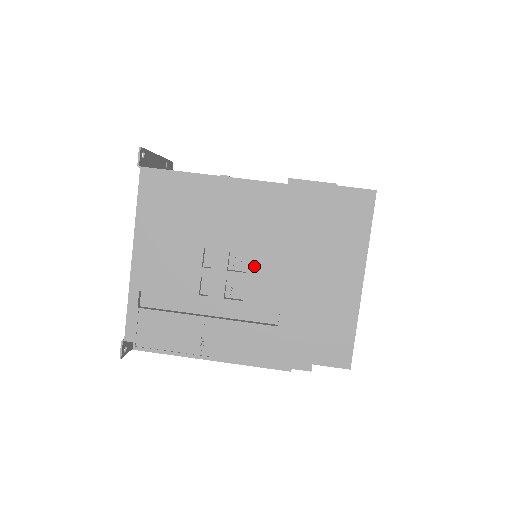
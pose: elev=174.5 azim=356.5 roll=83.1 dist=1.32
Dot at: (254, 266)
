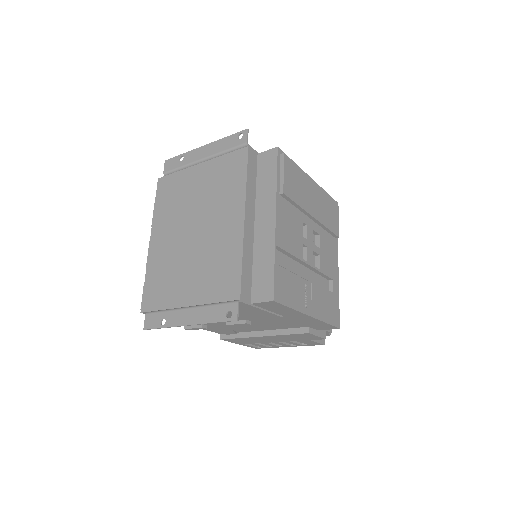
Dot at: (322, 244)
